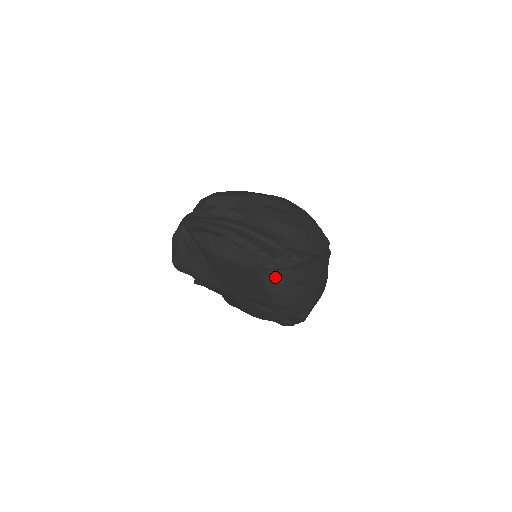
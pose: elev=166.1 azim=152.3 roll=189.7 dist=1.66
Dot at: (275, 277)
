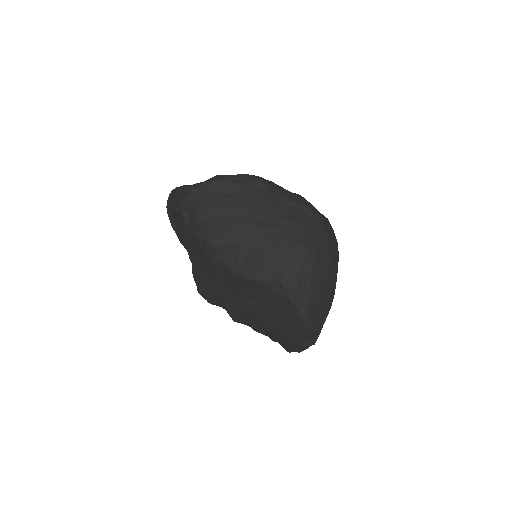
Dot at: (191, 218)
